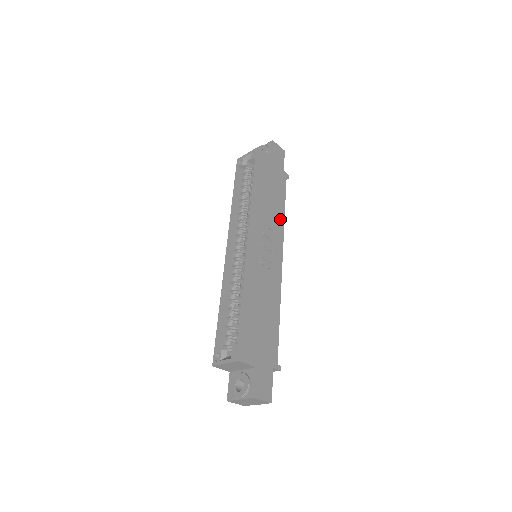
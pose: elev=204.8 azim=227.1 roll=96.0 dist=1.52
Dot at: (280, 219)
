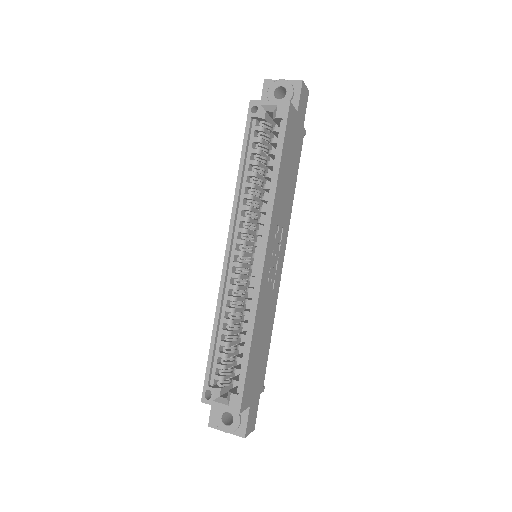
Dot at: (290, 206)
